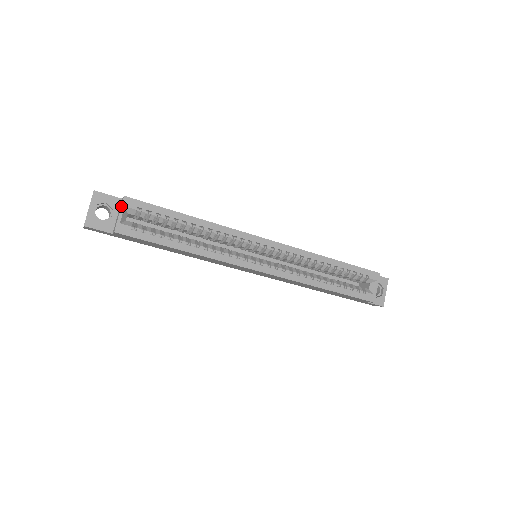
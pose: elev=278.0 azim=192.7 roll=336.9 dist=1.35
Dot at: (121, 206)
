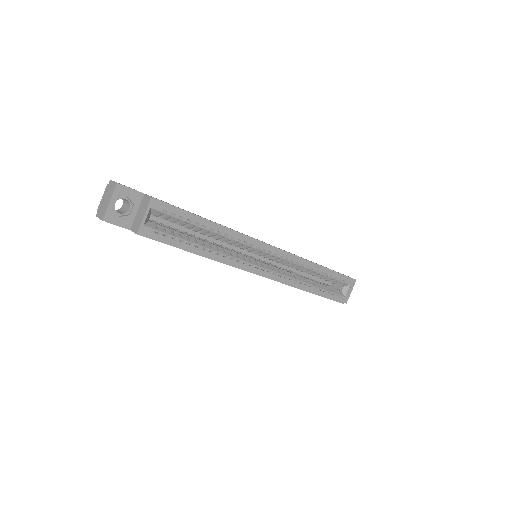
Dot at: (147, 207)
